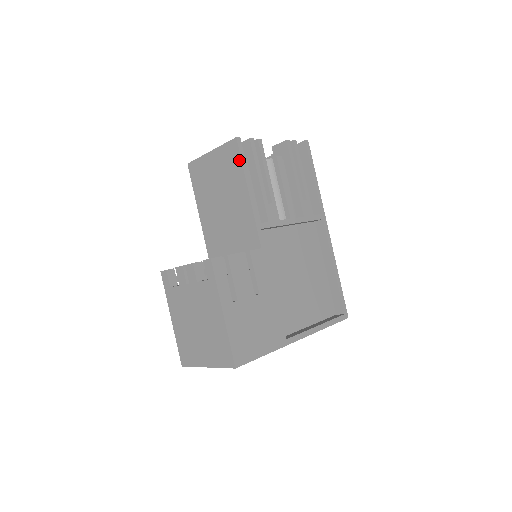
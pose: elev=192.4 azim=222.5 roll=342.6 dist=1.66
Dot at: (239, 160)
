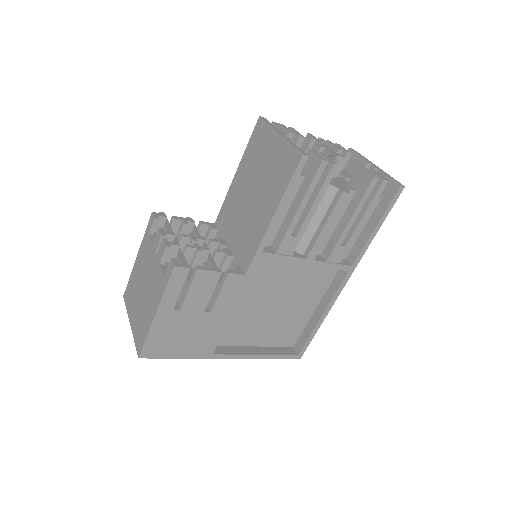
Dot at: (288, 179)
